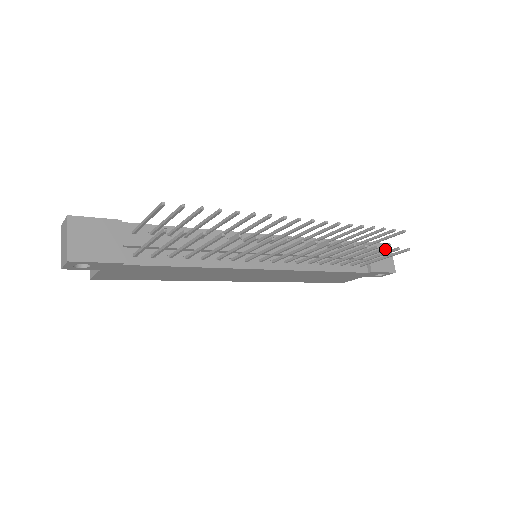
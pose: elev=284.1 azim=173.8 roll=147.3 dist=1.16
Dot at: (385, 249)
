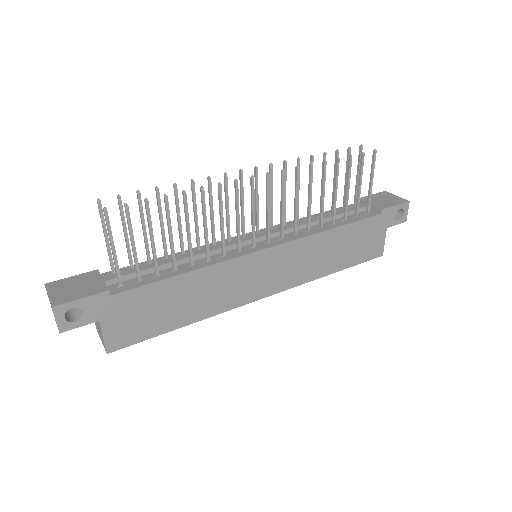
Dot at: (349, 159)
